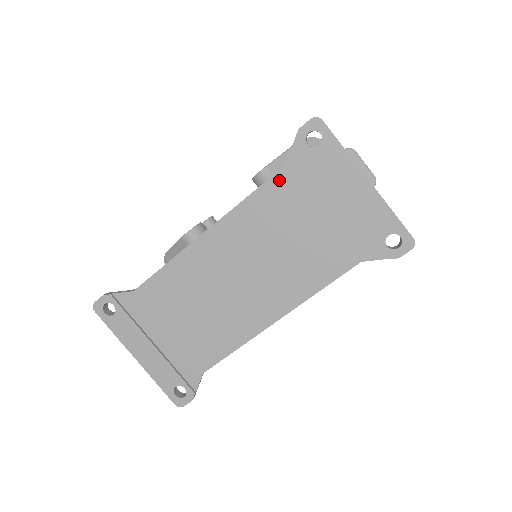
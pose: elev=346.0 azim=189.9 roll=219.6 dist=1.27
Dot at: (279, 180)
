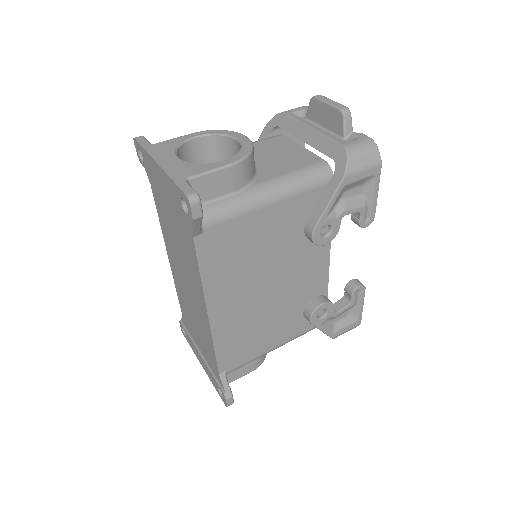
Dot at: (155, 197)
